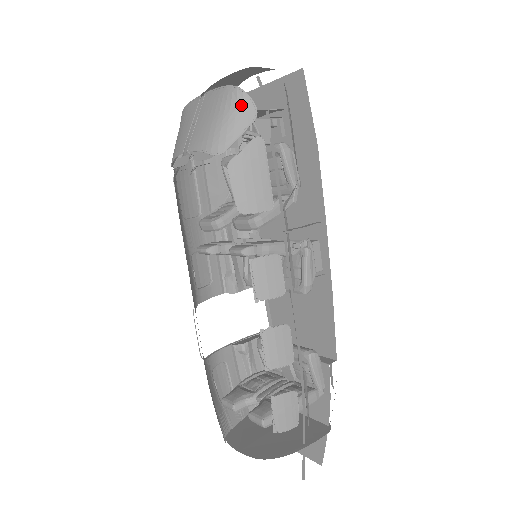
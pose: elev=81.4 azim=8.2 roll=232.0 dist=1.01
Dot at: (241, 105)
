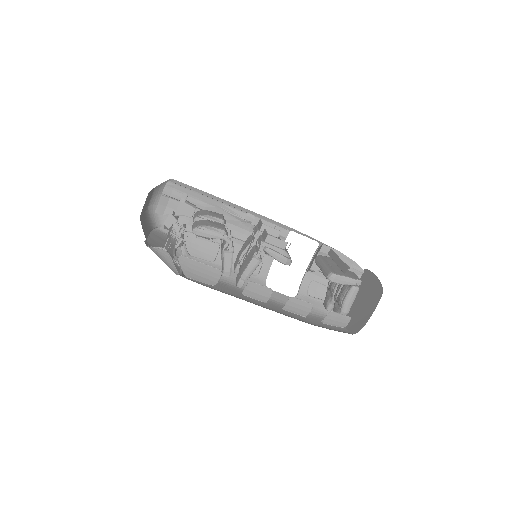
Dot at: (157, 253)
